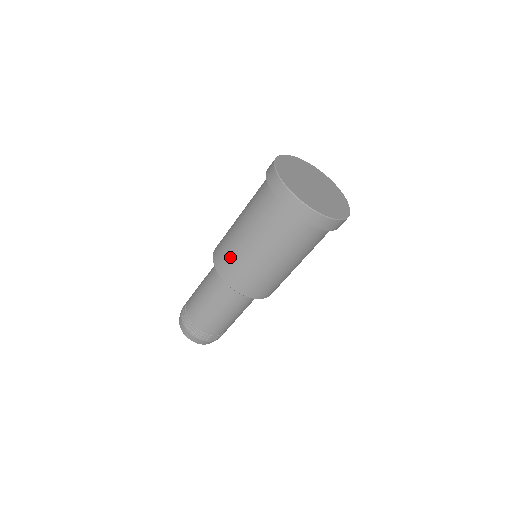
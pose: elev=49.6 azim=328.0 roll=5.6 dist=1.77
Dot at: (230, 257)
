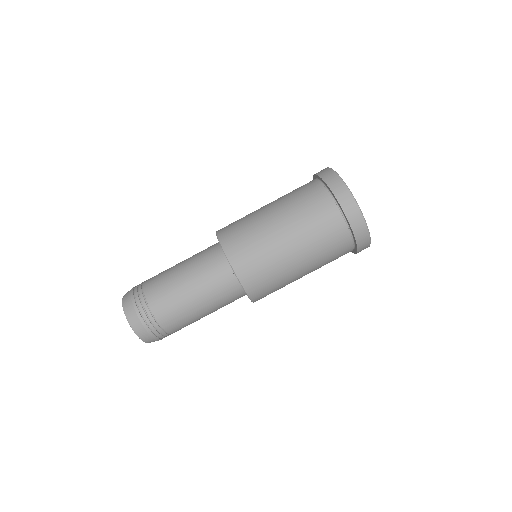
Dot at: (239, 220)
